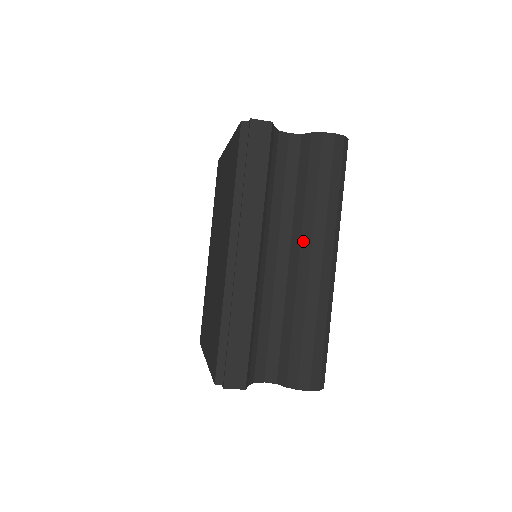
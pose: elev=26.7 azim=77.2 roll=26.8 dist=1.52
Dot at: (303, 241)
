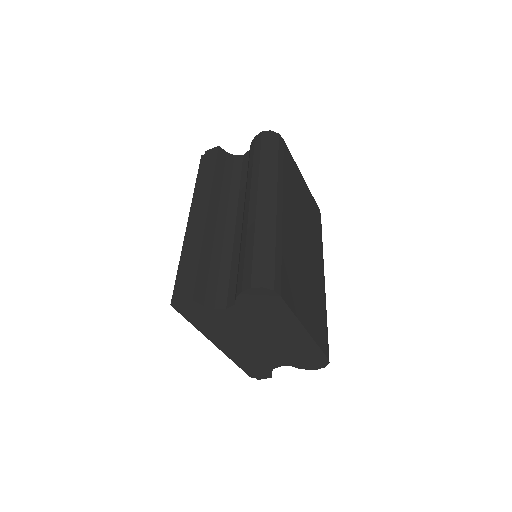
Dot at: (246, 196)
